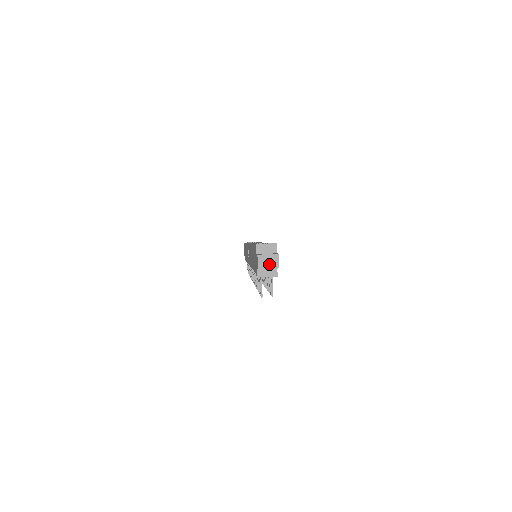
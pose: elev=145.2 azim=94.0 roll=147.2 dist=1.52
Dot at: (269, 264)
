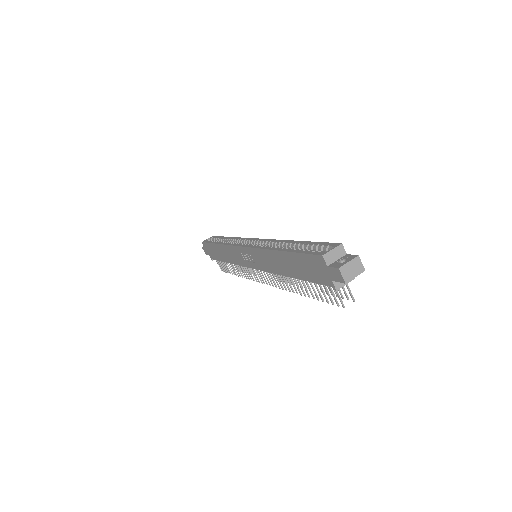
Dot at: (354, 272)
